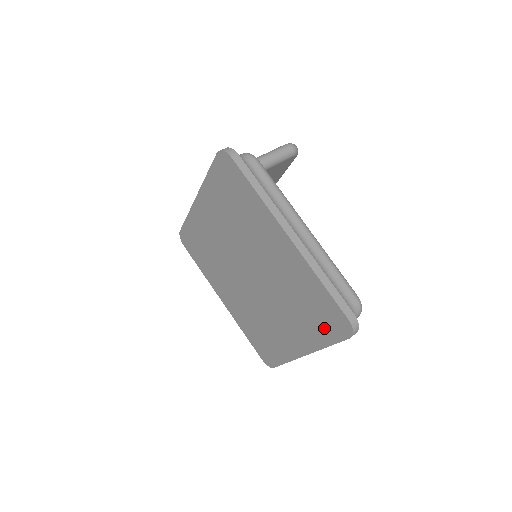
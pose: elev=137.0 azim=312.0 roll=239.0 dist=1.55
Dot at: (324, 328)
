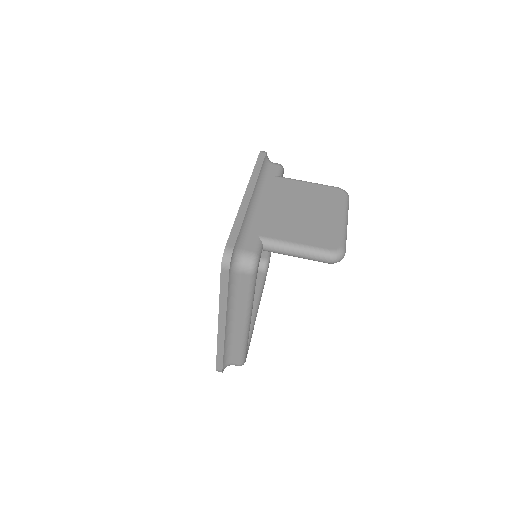
Dot at: occluded
